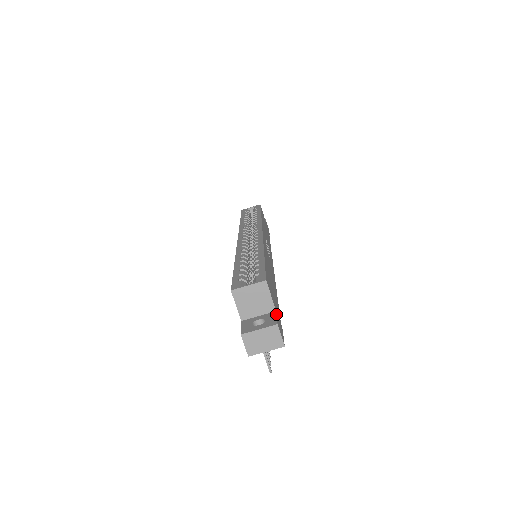
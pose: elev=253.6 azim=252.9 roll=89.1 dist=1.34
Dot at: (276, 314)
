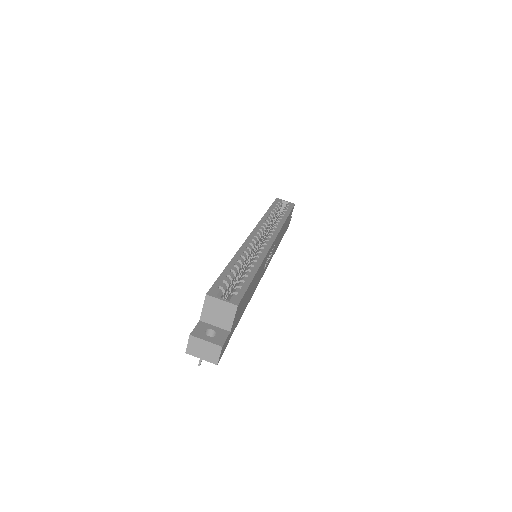
Dot at: (228, 335)
